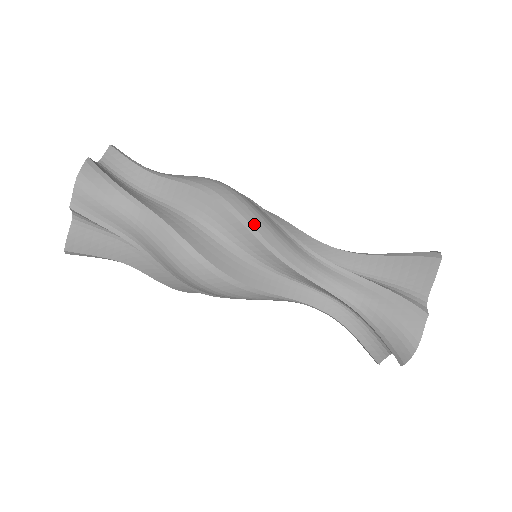
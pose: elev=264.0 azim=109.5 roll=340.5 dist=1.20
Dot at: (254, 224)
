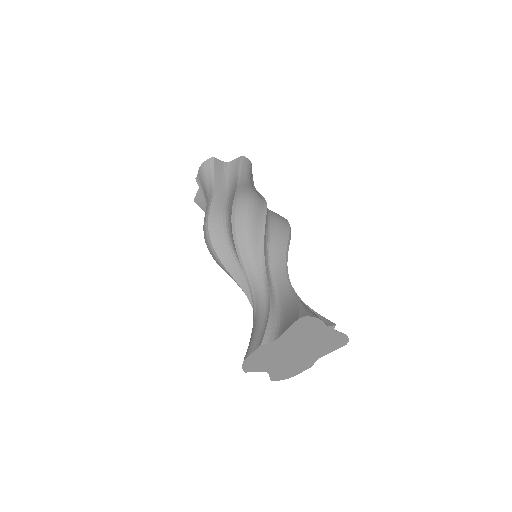
Dot at: (237, 228)
